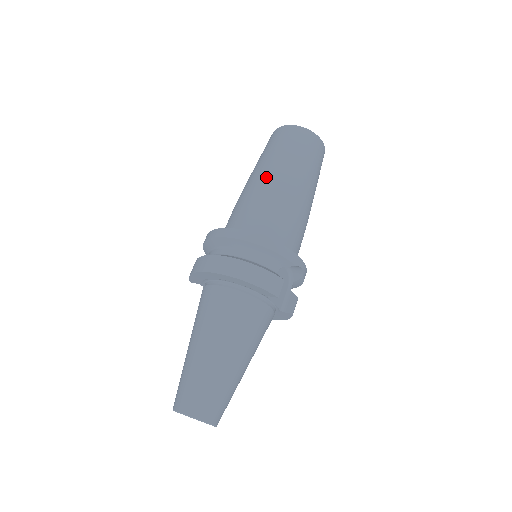
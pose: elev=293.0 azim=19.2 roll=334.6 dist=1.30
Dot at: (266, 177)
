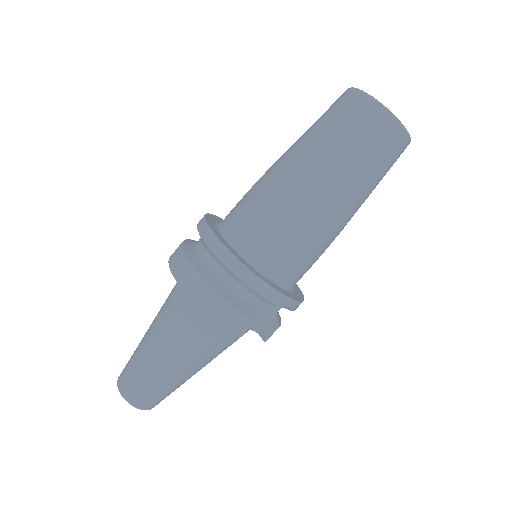
Dot at: (294, 173)
